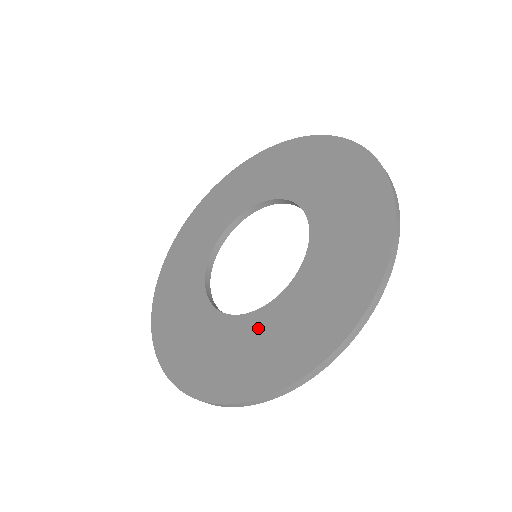
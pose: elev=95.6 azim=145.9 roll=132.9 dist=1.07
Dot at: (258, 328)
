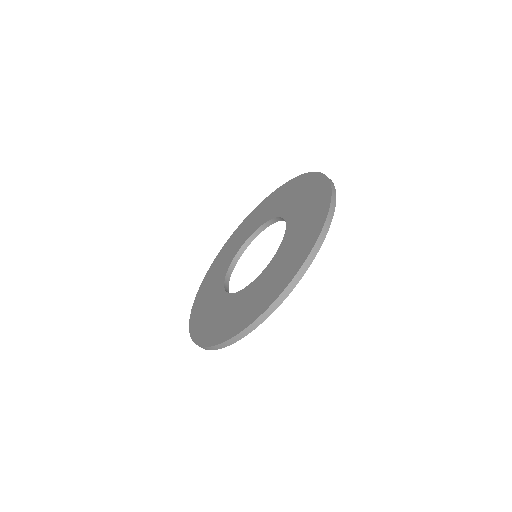
Dot at: (226, 305)
